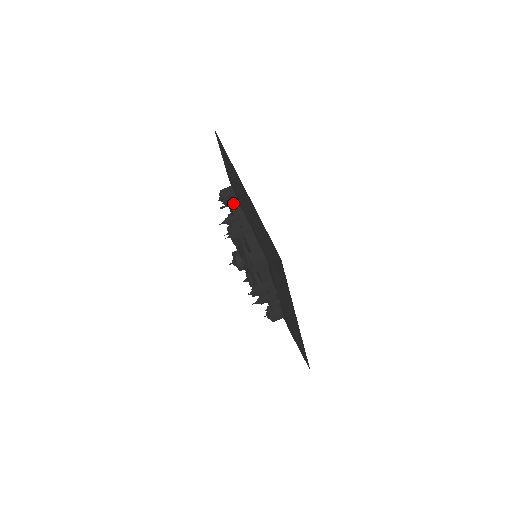
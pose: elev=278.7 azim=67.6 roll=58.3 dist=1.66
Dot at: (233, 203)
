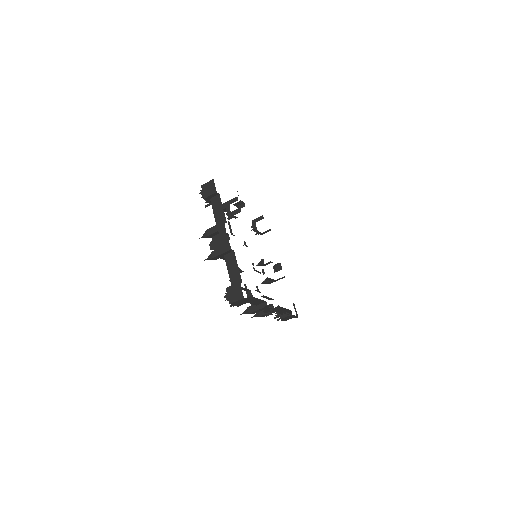
Dot at: (215, 205)
